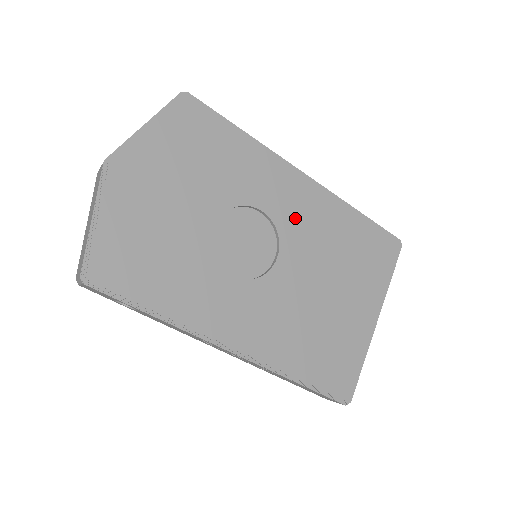
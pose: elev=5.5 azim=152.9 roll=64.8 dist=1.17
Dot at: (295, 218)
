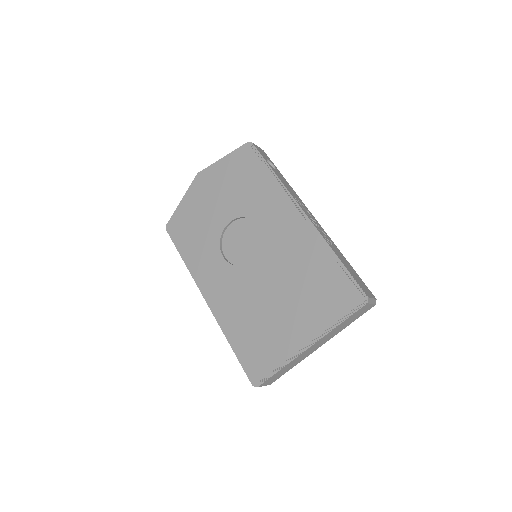
Dot at: (277, 239)
